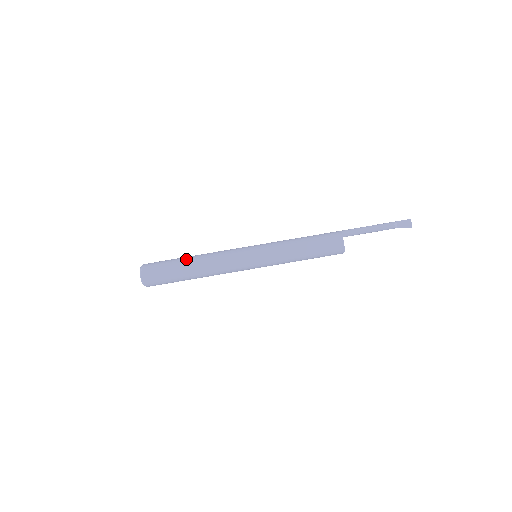
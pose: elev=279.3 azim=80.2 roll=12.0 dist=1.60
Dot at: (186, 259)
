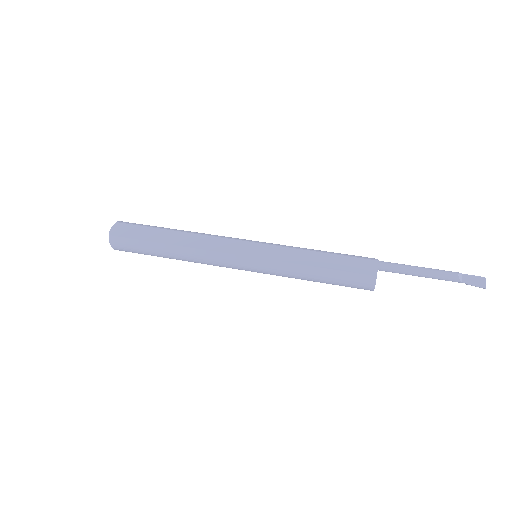
Dot at: occluded
